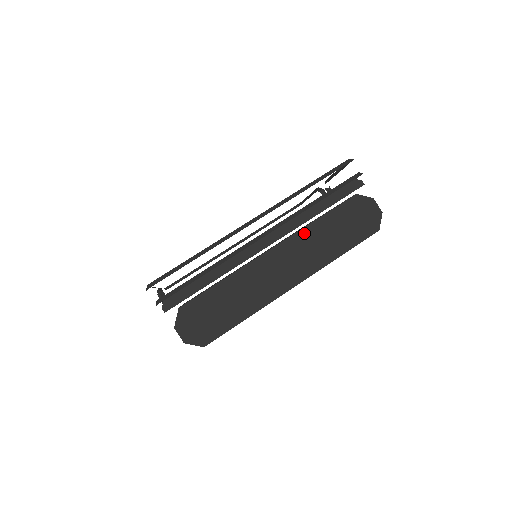
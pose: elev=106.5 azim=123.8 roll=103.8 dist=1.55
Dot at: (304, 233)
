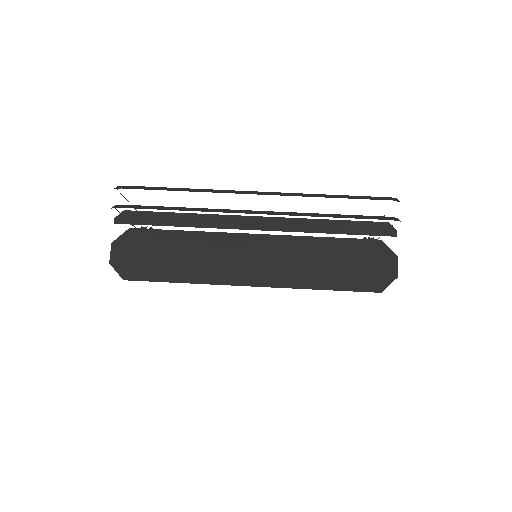
Dot at: (299, 242)
